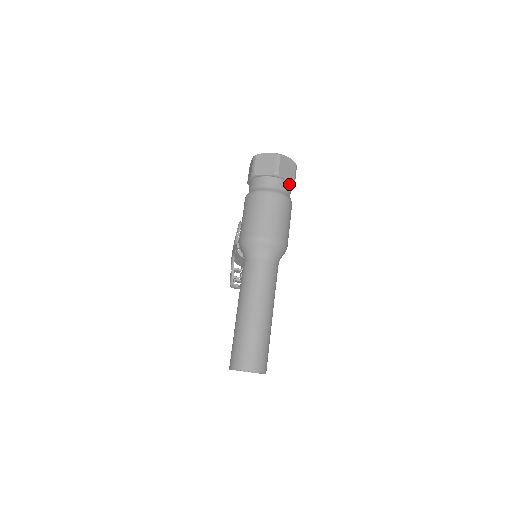
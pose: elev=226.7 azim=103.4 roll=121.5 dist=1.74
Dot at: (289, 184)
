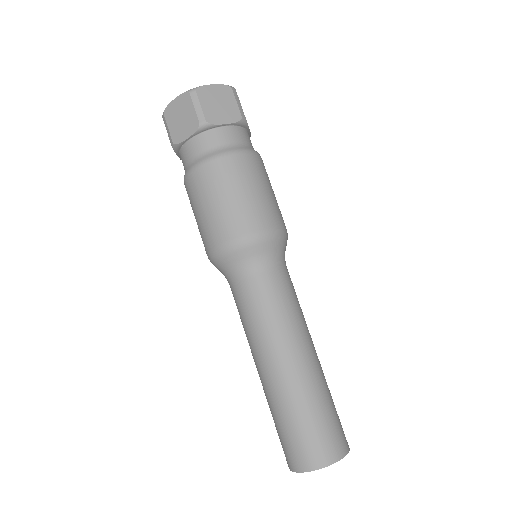
Dot at: (236, 127)
